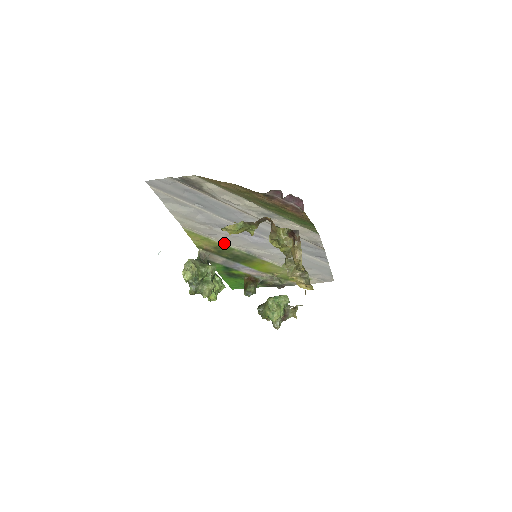
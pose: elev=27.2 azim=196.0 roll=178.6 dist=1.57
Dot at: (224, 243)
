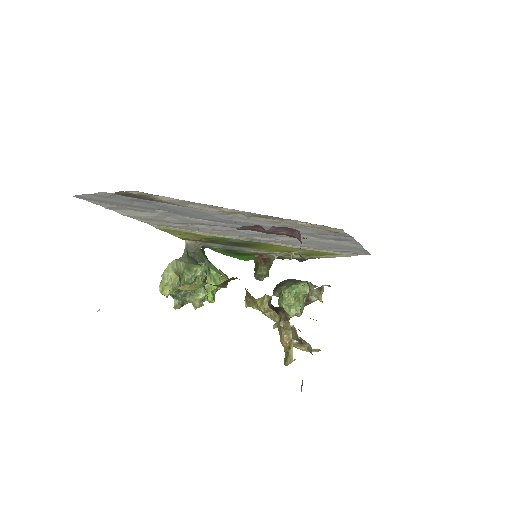
Dot at: (215, 235)
